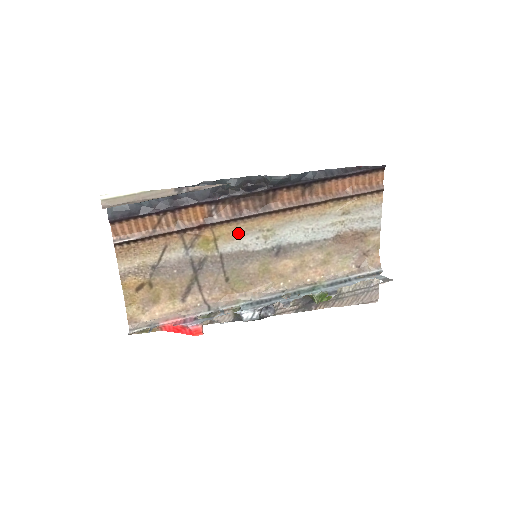
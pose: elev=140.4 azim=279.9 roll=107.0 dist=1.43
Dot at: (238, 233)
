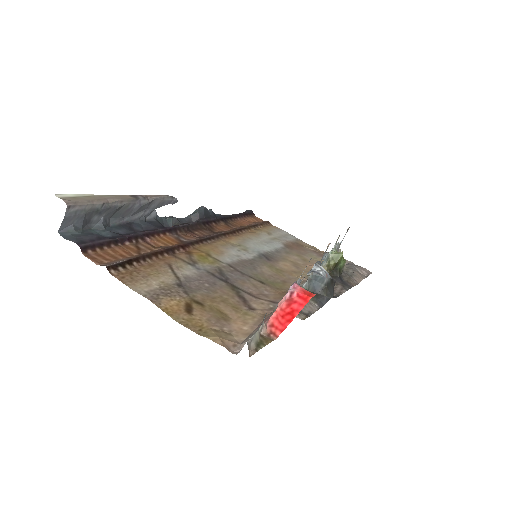
Dot at: (220, 249)
